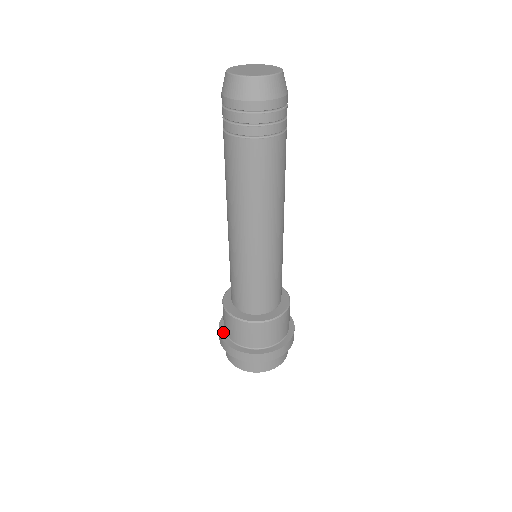
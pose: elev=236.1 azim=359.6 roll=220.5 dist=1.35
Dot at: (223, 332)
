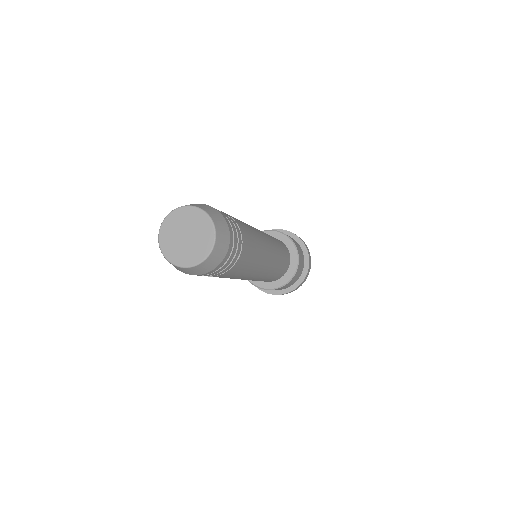
Dot at: occluded
